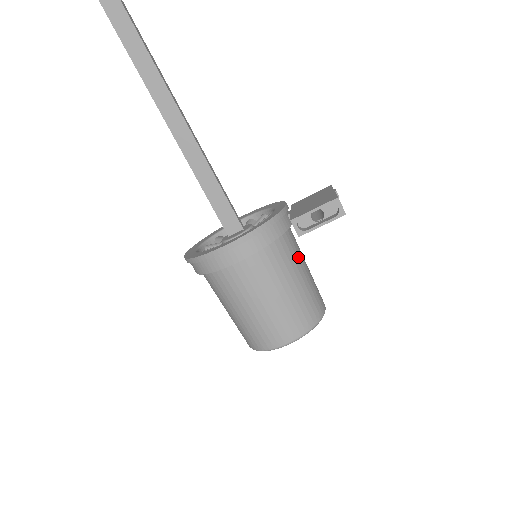
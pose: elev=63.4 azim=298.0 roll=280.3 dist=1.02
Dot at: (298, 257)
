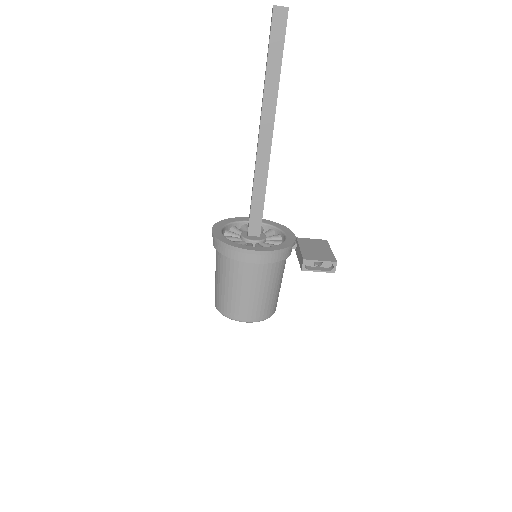
Dot at: occluded
